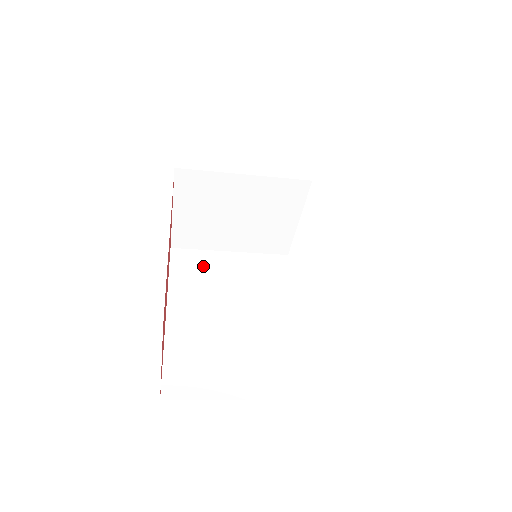
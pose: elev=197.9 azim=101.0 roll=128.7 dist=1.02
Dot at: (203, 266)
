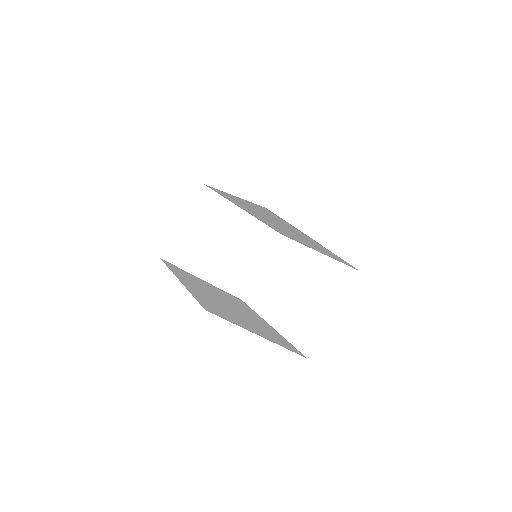
Dot at: (189, 276)
